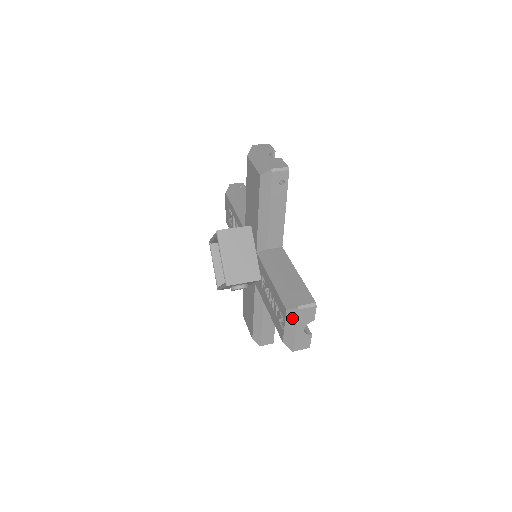
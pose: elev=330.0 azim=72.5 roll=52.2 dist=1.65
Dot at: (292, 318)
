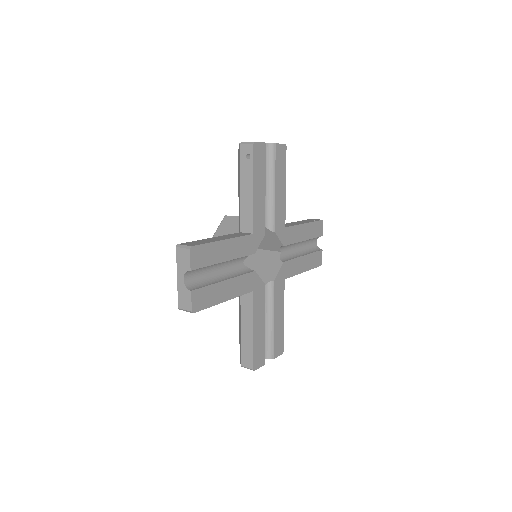
Dot at: occluded
